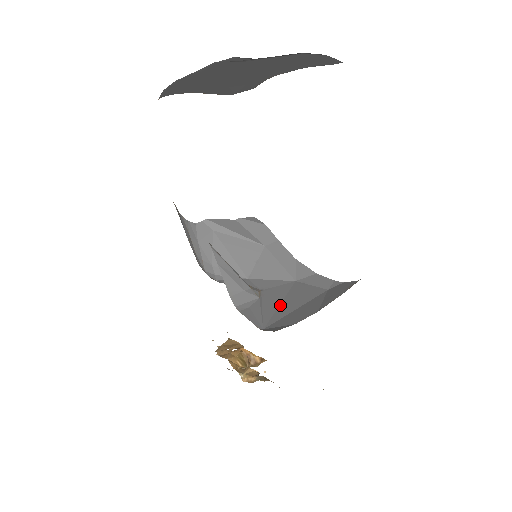
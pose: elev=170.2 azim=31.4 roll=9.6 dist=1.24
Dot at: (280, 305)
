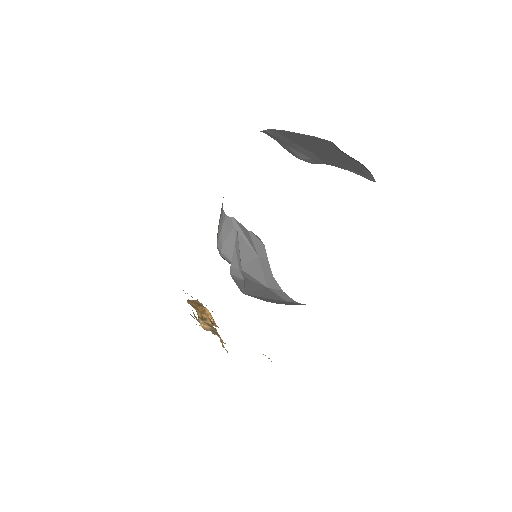
Dot at: (256, 291)
